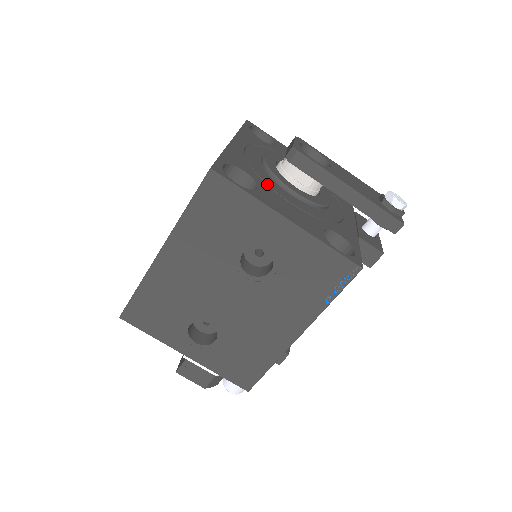
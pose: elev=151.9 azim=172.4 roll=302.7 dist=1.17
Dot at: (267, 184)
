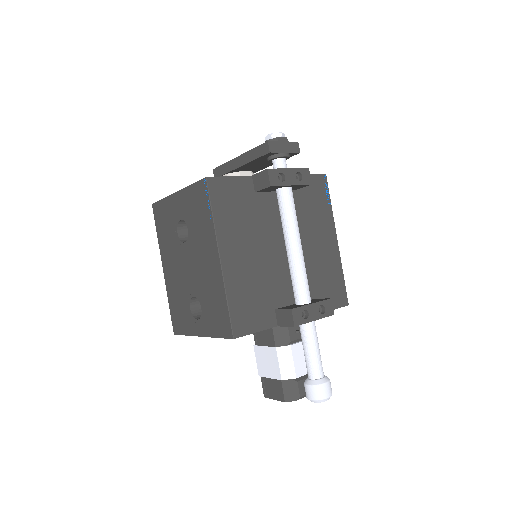
Dot at: occluded
